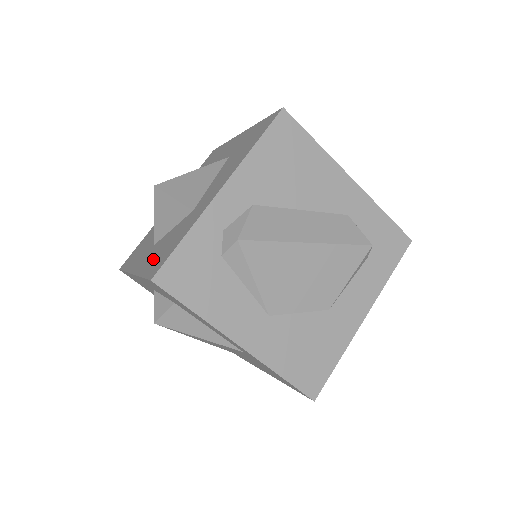
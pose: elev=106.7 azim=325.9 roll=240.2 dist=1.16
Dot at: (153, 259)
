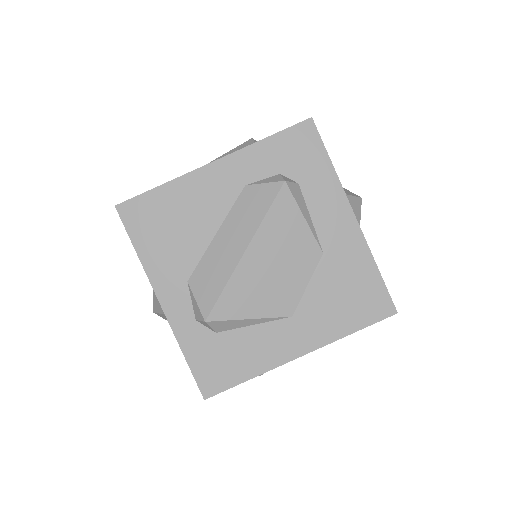
Dot at: occluded
